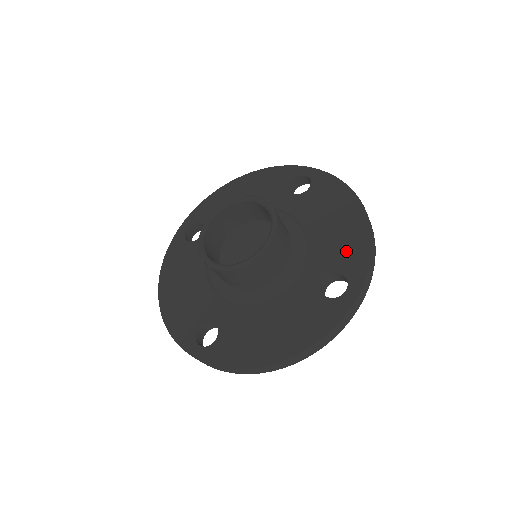
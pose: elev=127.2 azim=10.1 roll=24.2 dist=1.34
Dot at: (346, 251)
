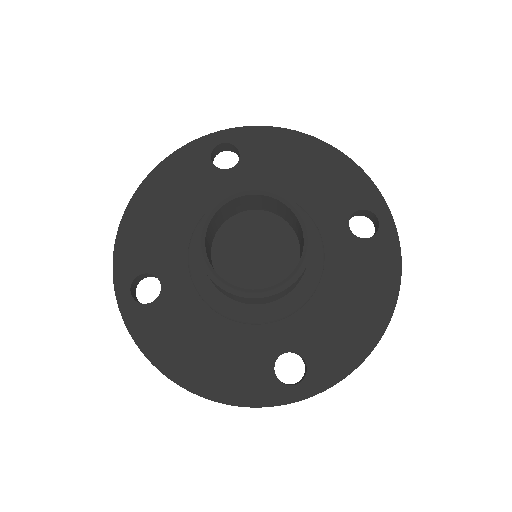
Dot at: (332, 347)
